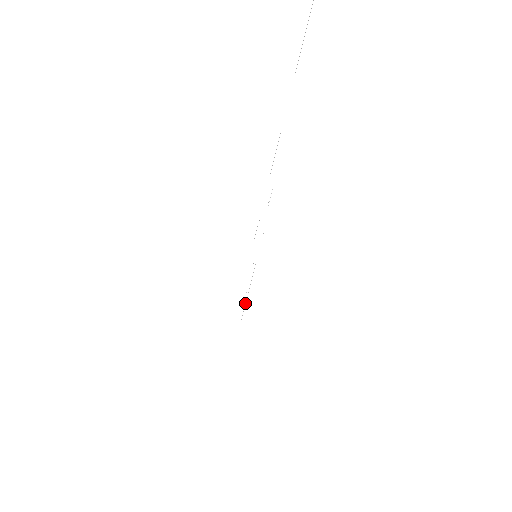
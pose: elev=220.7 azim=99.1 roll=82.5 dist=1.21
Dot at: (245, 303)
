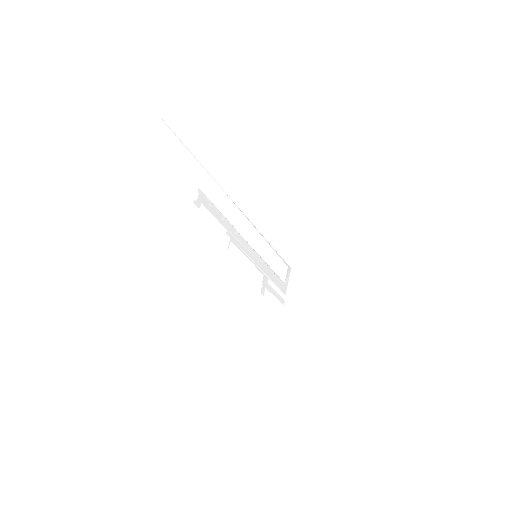
Dot at: (275, 285)
